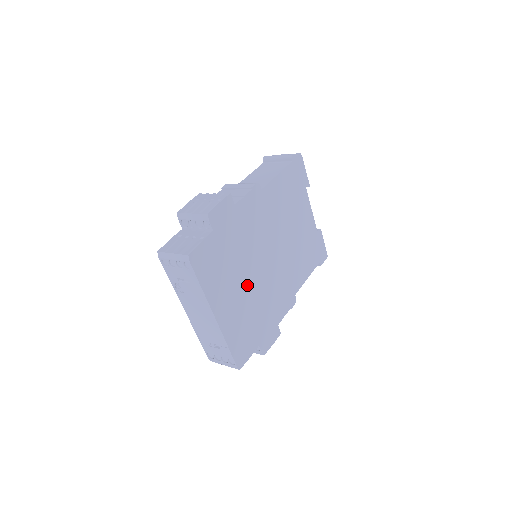
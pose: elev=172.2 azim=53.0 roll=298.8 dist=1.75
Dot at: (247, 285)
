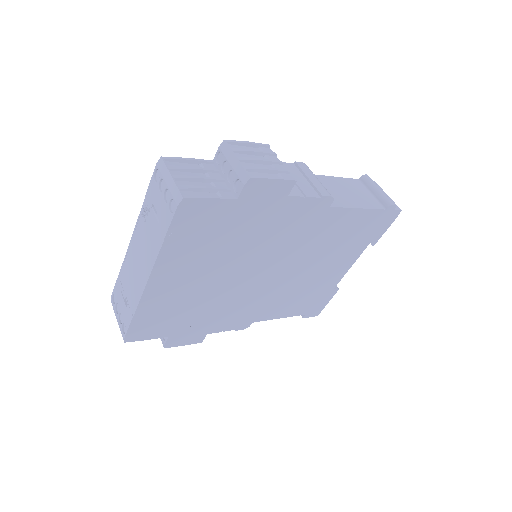
Dot at: (216, 278)
